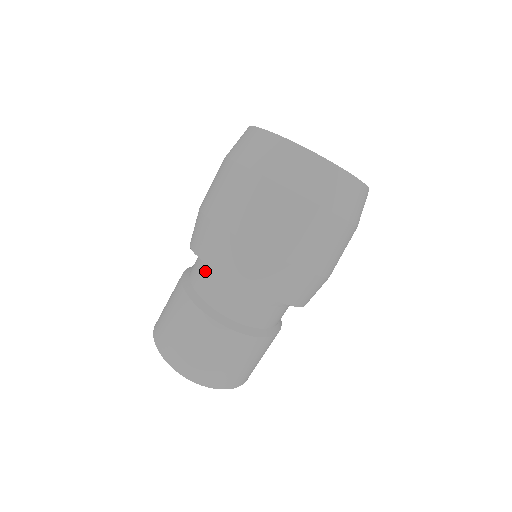
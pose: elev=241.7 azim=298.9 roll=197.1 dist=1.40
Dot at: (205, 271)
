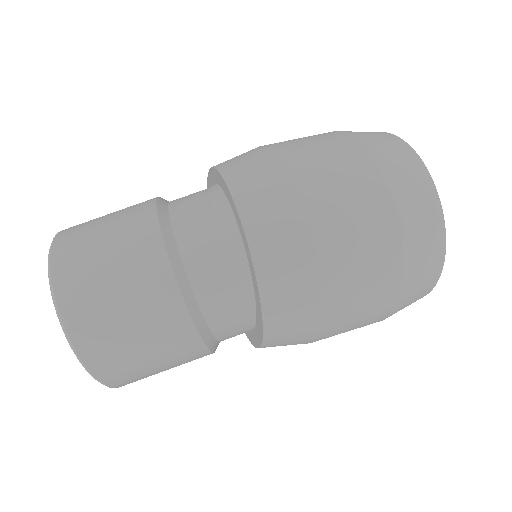
Dot at: occluded
